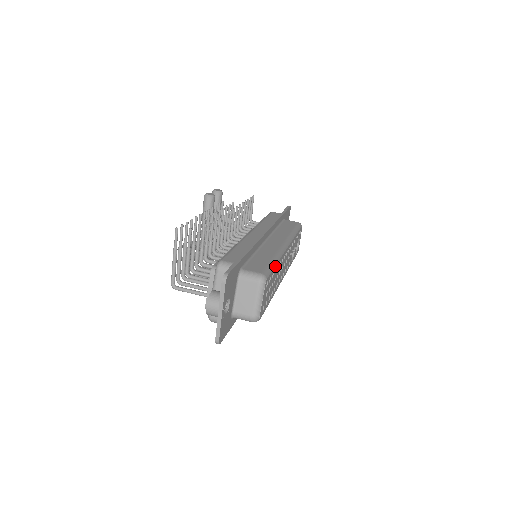
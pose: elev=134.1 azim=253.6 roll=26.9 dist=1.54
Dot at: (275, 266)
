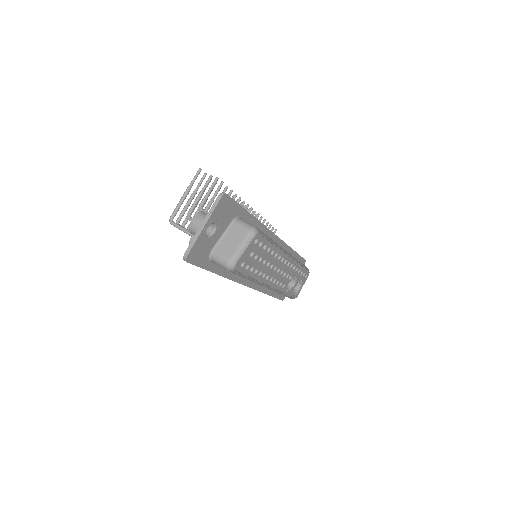
Dot at: (270, 243)
